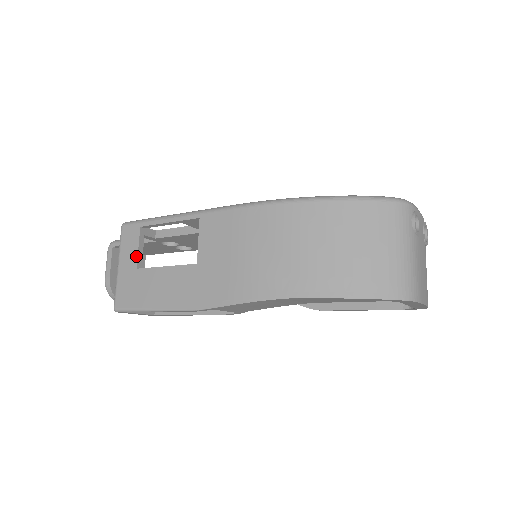
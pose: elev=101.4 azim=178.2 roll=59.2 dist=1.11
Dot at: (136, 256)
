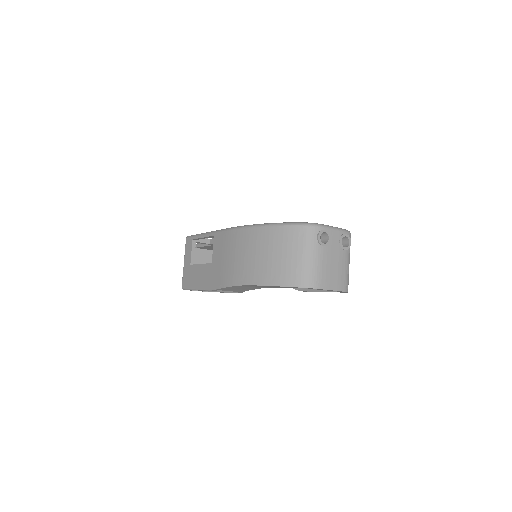
Dot at: (190, 257)
